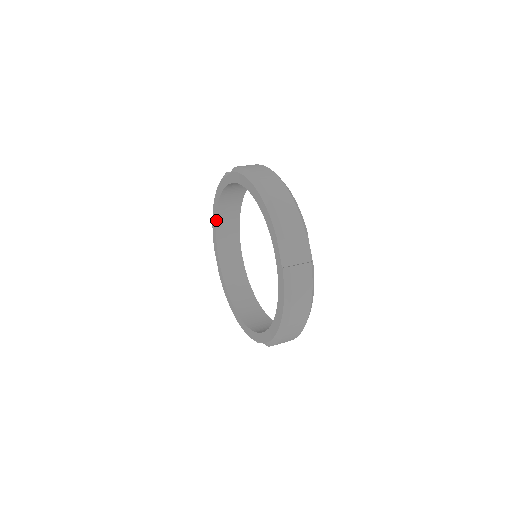
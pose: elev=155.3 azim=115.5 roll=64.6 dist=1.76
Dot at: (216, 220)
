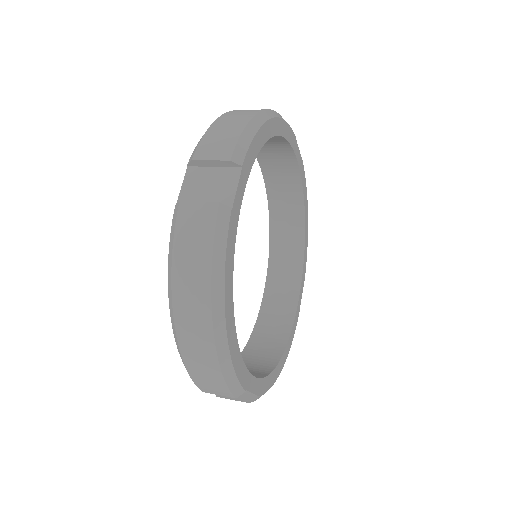
Dot at: (270, 231)
